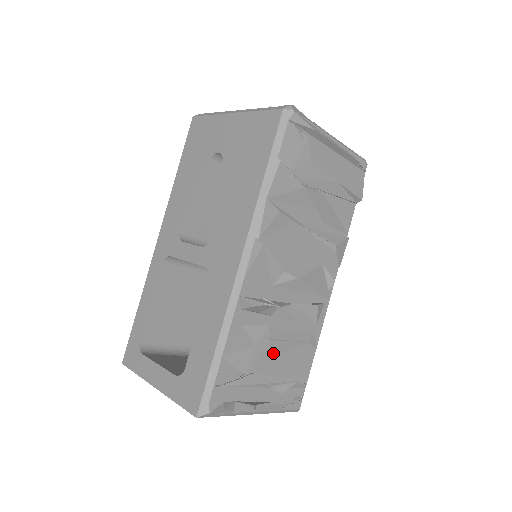
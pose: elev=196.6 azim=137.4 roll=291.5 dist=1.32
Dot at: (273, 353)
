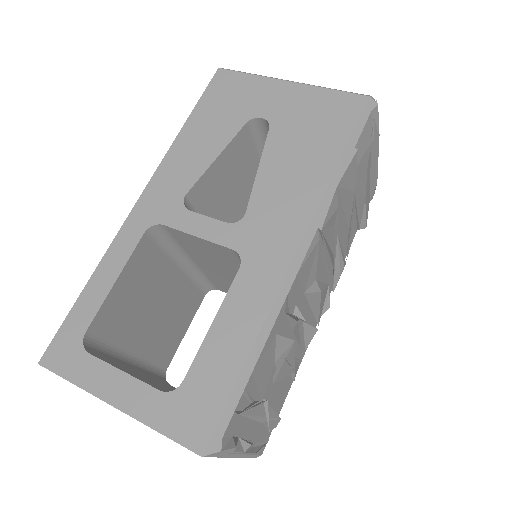
Dot at: (276, 378)
